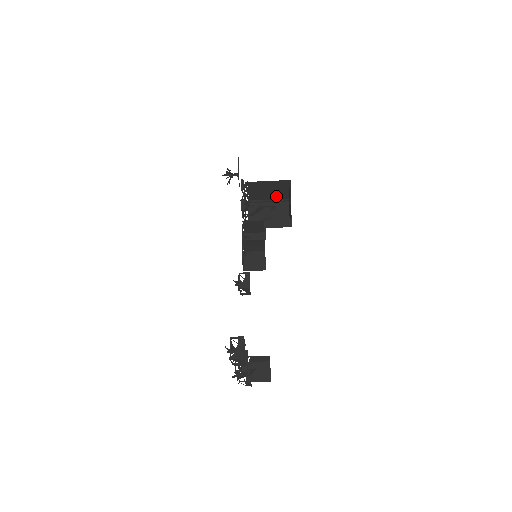
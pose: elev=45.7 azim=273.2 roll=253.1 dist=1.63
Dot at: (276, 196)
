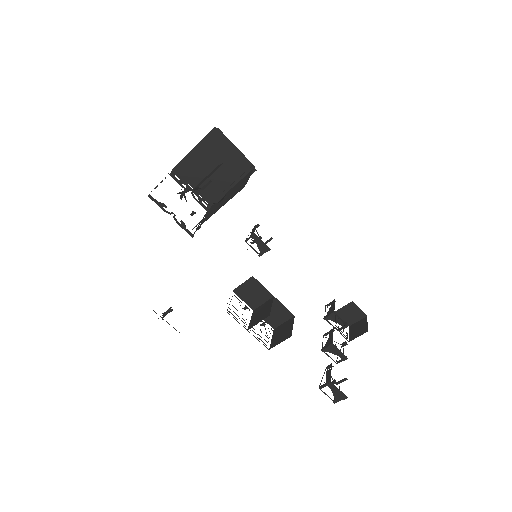
Dot at: occluded
